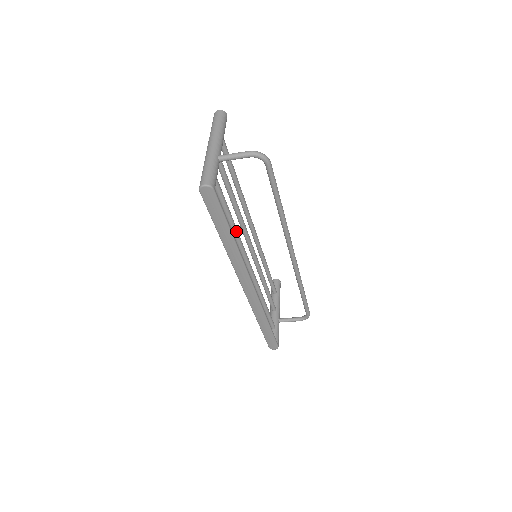
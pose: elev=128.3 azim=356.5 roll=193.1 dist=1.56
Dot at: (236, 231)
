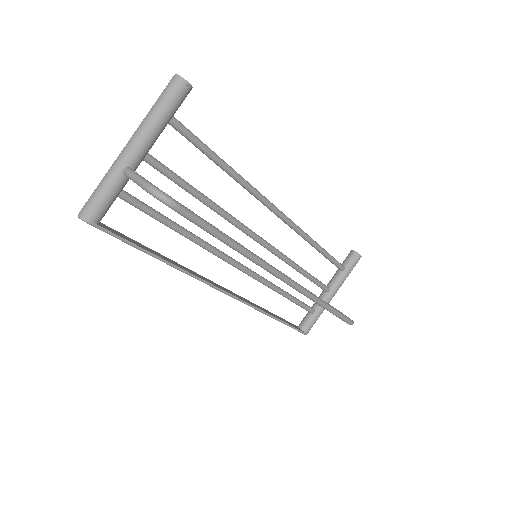
Dot at: (194, 240)
